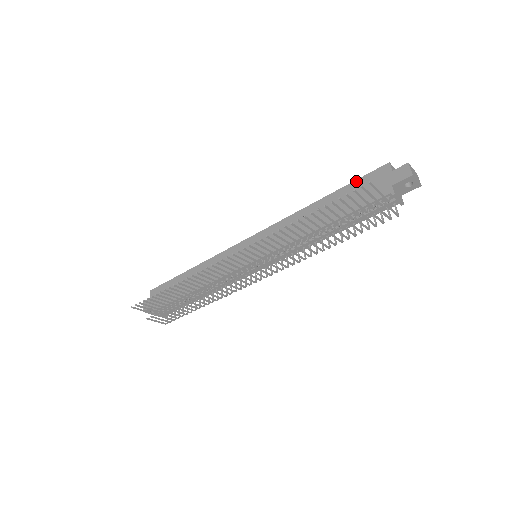
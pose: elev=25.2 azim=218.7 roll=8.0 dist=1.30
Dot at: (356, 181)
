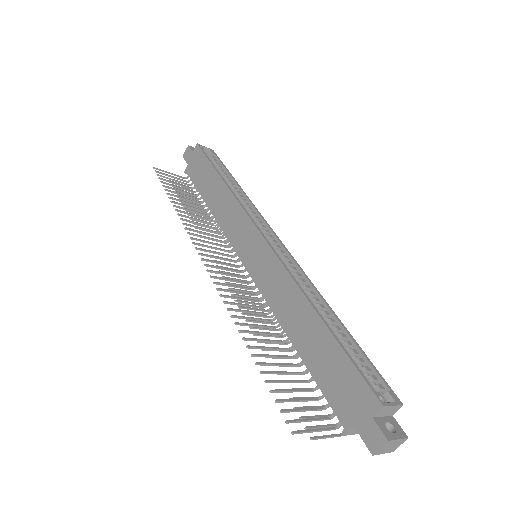
Dot at: (349, 361)
